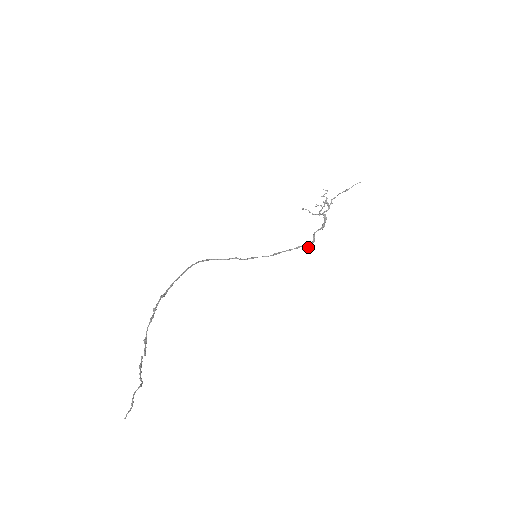
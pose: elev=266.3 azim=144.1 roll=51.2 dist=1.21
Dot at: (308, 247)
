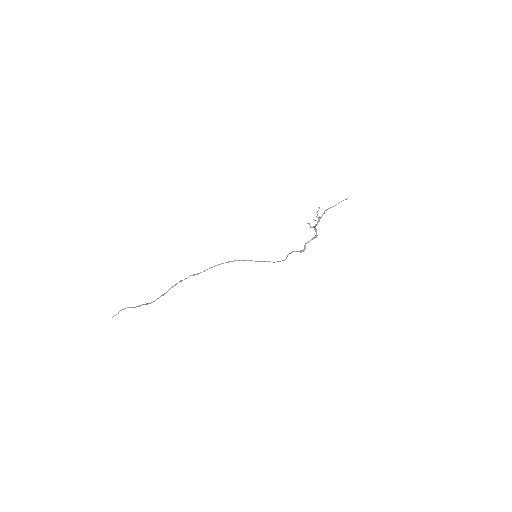
Dot at: (301, 252)
